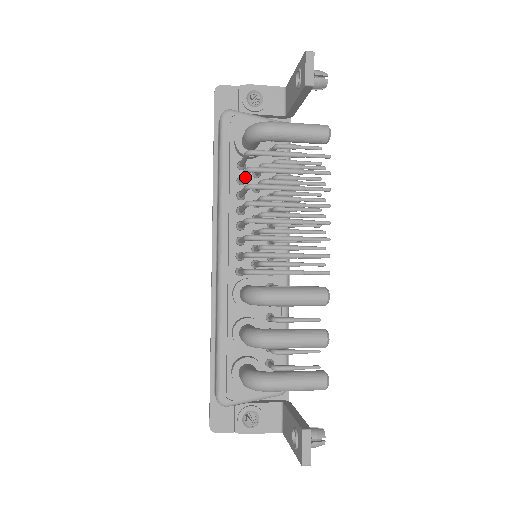
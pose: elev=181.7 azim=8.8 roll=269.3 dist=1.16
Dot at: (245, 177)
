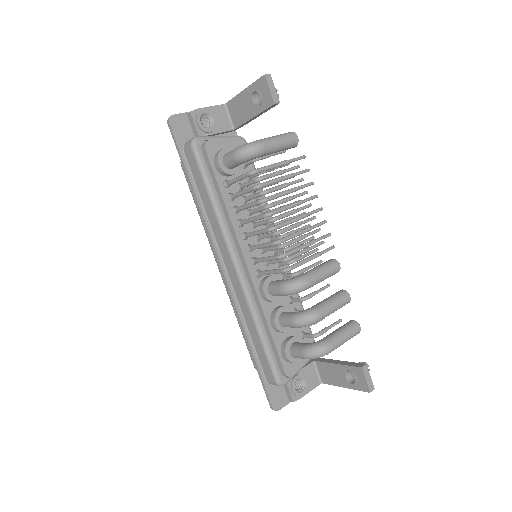
Dot at: (246, 193)
